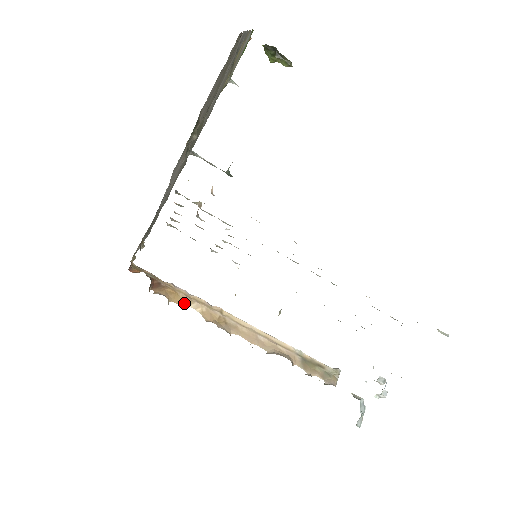
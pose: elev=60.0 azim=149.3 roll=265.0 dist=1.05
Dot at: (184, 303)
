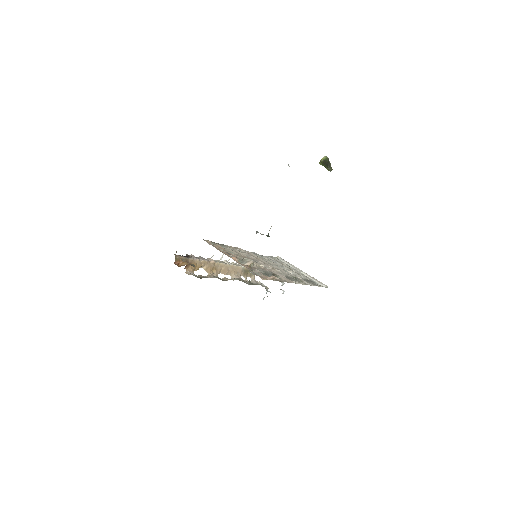
Dot at: (198, 268)
